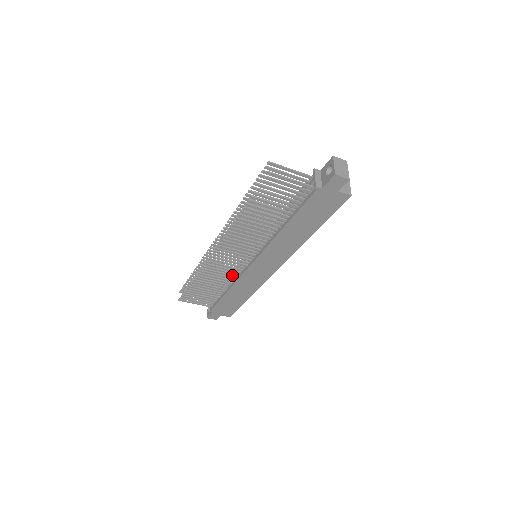
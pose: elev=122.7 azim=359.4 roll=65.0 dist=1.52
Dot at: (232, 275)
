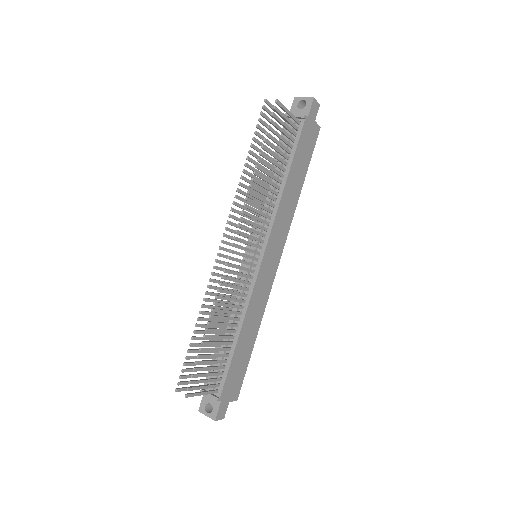
Dot at: (241, 299)
